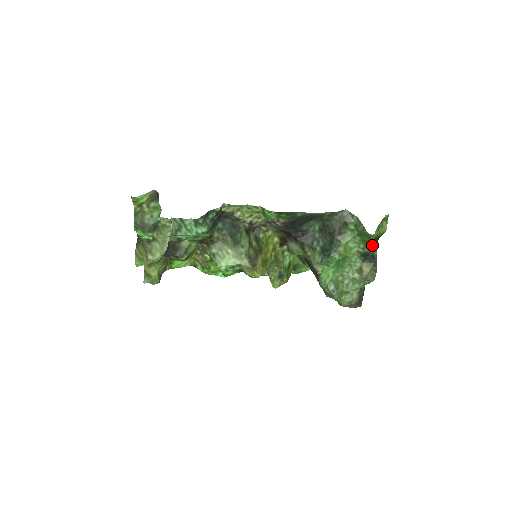
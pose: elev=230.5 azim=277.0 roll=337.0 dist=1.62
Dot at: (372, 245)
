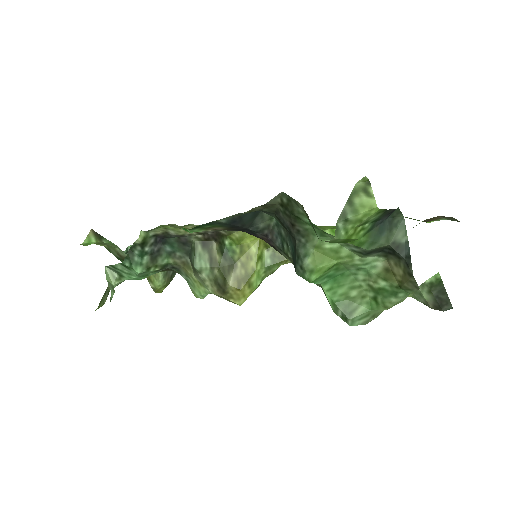
Dot at: (382, 230)
